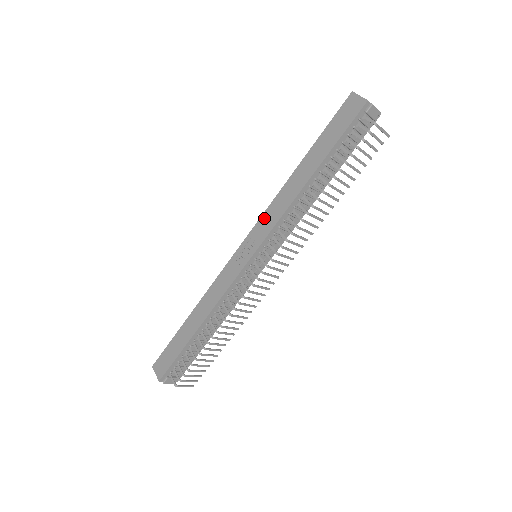
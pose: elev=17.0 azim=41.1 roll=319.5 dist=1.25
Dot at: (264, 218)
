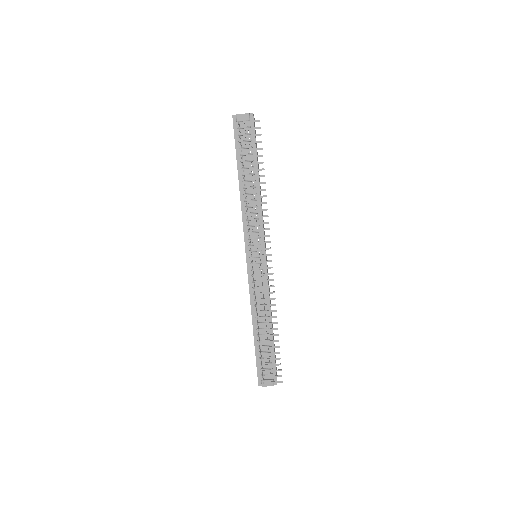
Dot at: occluded
